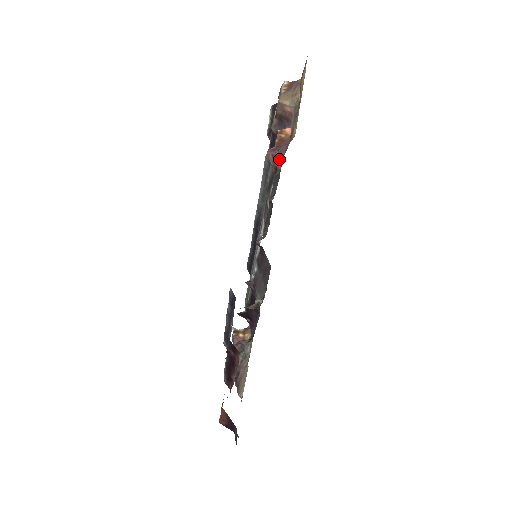
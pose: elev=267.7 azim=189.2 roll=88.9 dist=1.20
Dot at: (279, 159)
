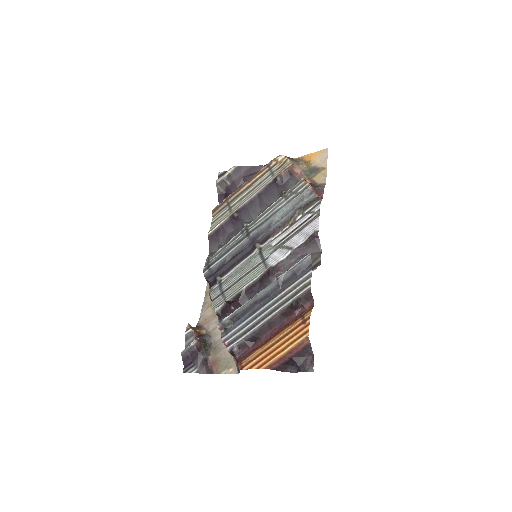
Dot at: (321, 192)
